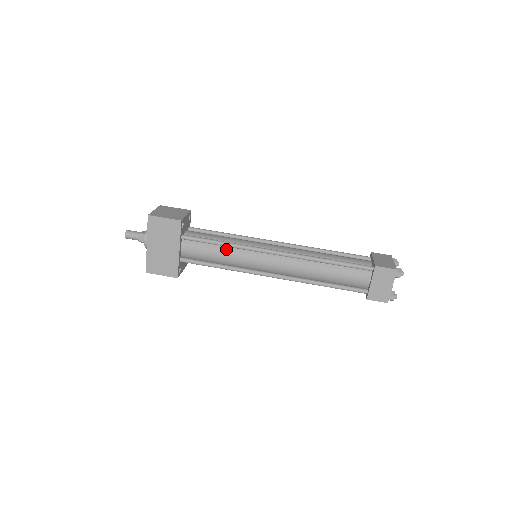
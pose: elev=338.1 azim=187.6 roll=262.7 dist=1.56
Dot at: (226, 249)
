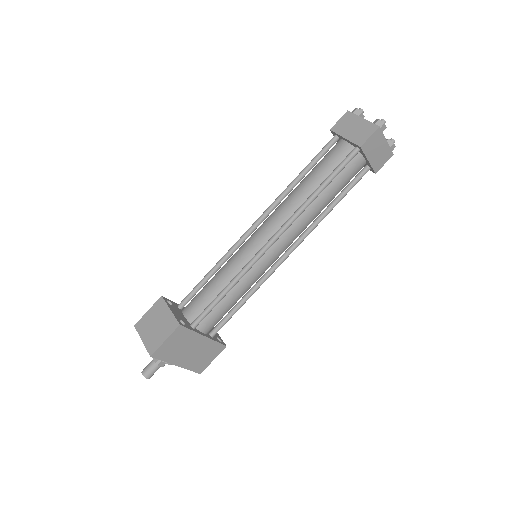
Dot at: (234, 288)
